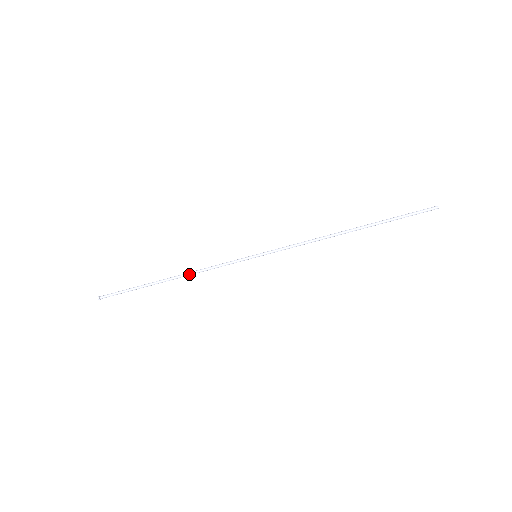
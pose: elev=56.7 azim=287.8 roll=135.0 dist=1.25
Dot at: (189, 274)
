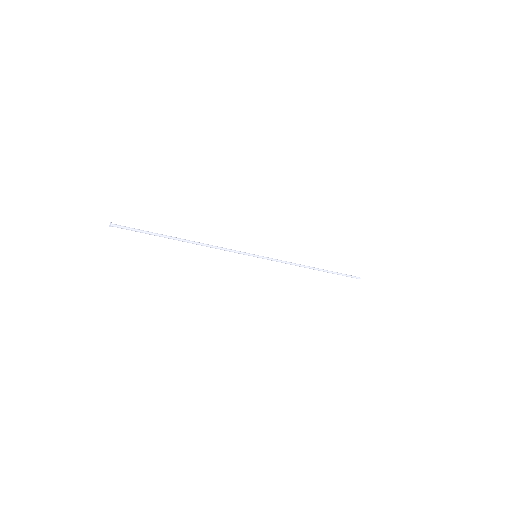
Dot at: occluded
